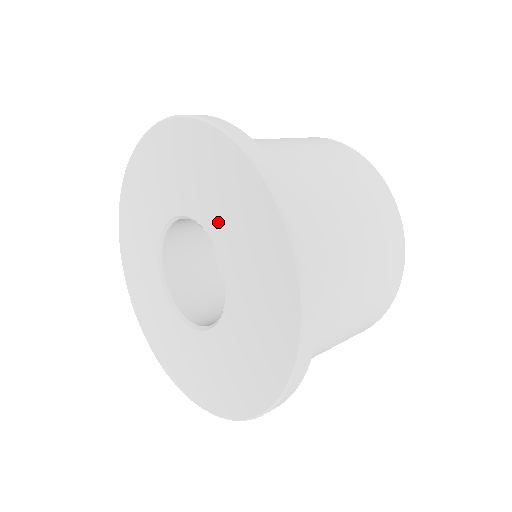
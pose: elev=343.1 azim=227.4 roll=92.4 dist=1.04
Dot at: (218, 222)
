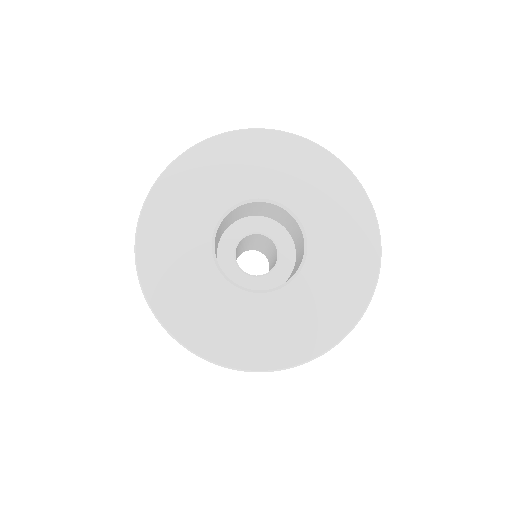
Dot at: (322, 229)
